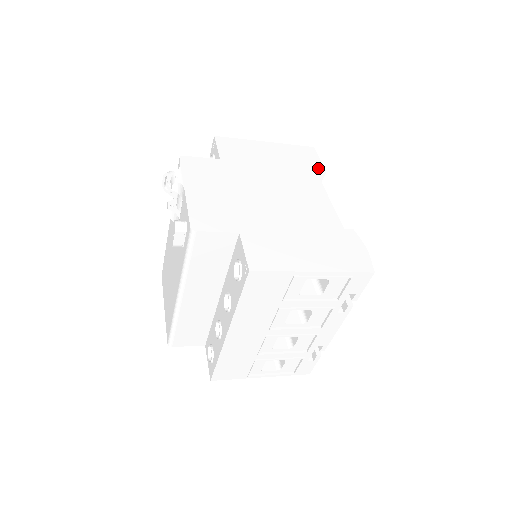
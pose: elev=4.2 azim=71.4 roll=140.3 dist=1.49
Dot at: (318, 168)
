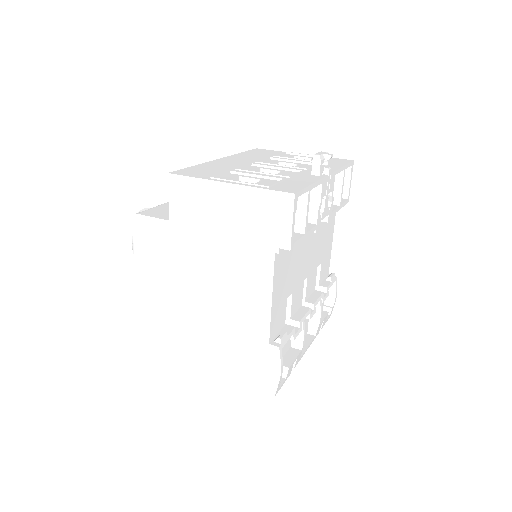
Dot at: (280, 244)
